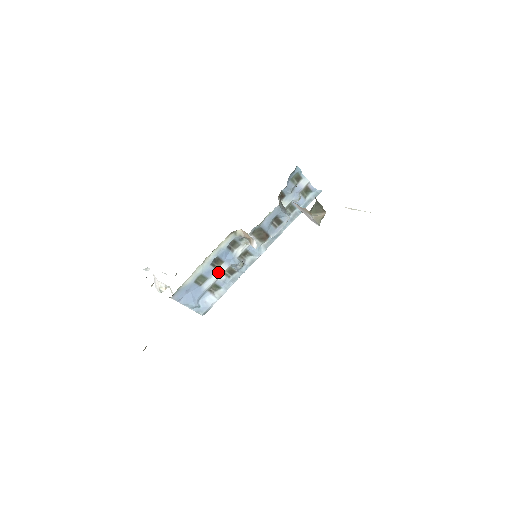
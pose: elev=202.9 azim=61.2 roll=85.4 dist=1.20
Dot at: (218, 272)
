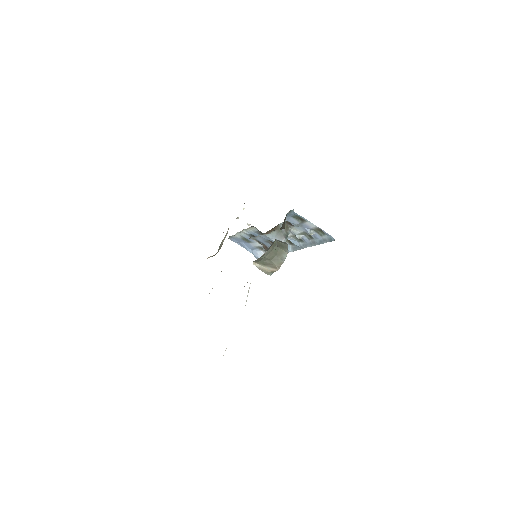
Dot at: occluded
